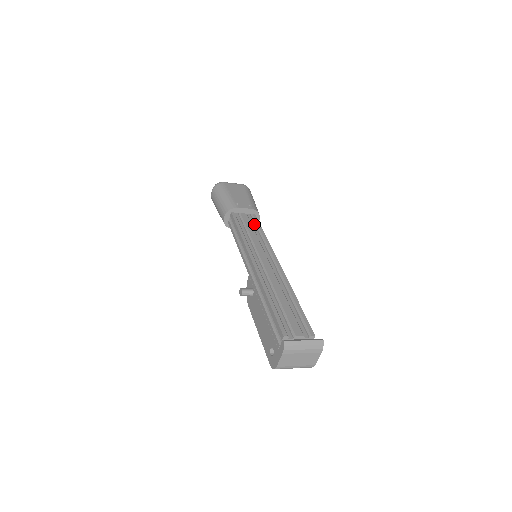
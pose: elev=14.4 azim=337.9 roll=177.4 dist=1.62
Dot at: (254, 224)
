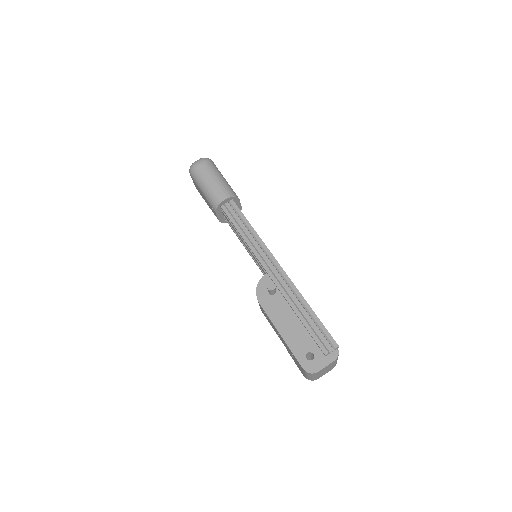
Dot at: occluded
